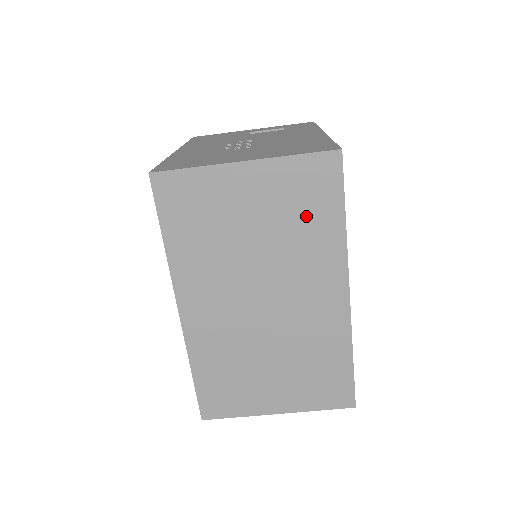
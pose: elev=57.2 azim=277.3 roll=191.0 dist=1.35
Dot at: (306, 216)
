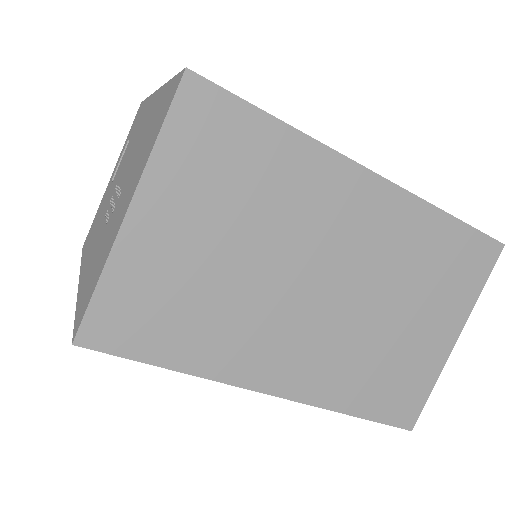
Dot at: (248, 170)
